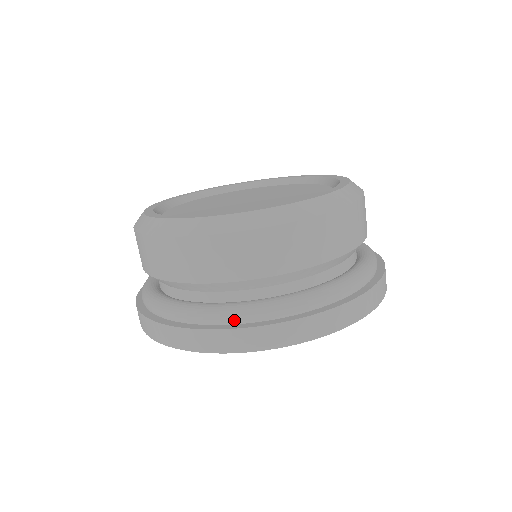
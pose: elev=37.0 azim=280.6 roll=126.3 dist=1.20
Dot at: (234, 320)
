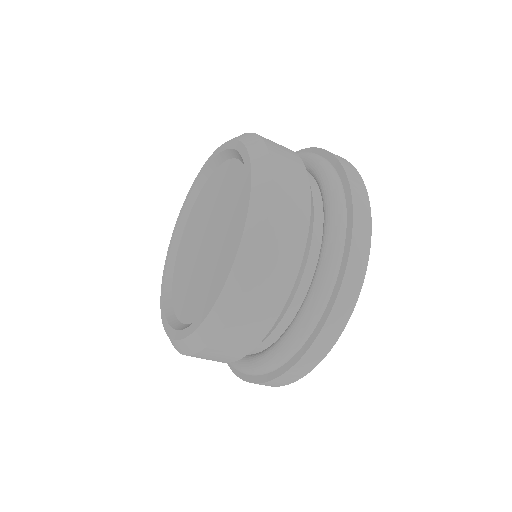
Dot at: (300, 344)
